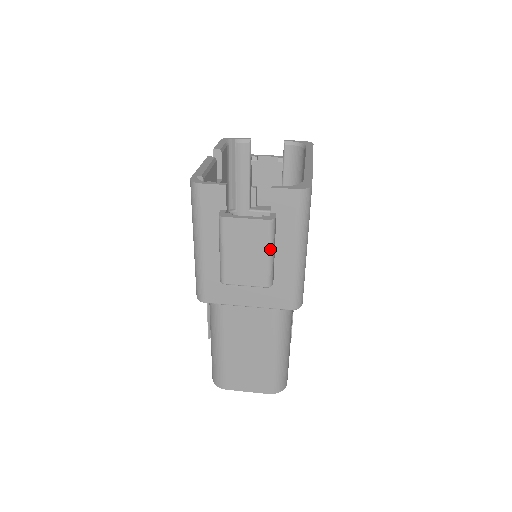
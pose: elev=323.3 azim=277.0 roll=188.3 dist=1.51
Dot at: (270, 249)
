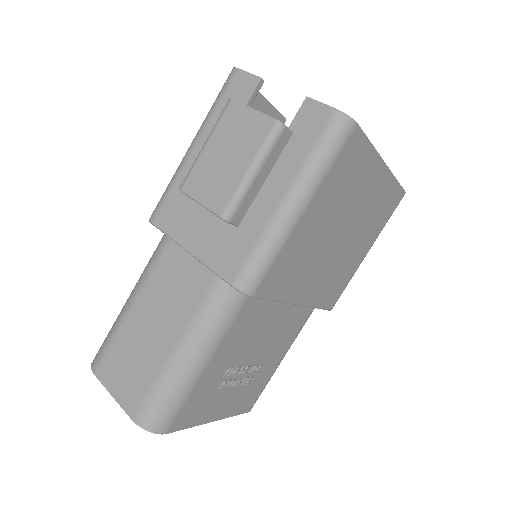
Dot at: (255, 162)
